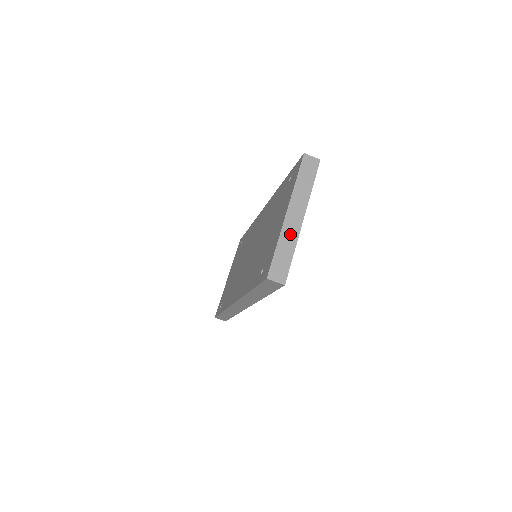
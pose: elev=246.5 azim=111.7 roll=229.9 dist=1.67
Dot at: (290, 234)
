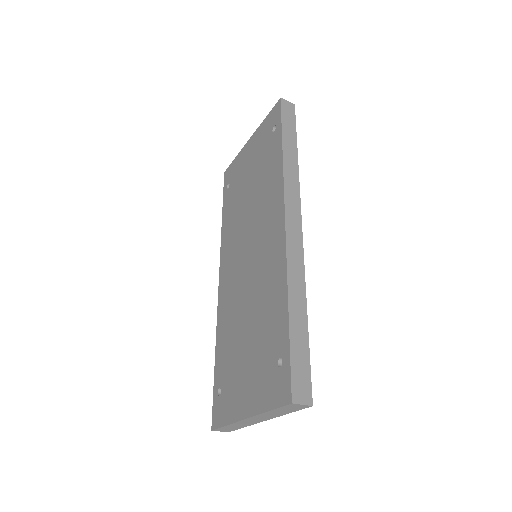
Dot at: (245, 424)
